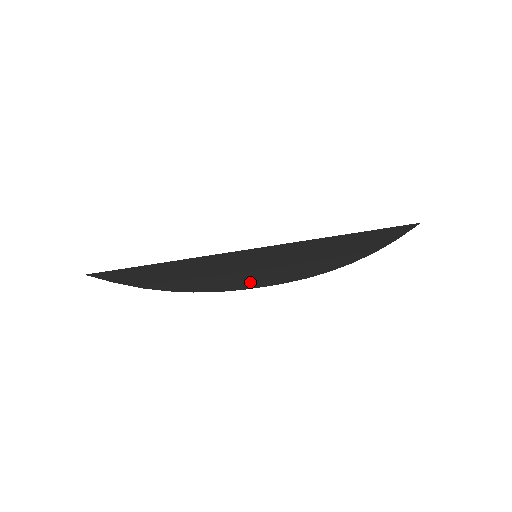
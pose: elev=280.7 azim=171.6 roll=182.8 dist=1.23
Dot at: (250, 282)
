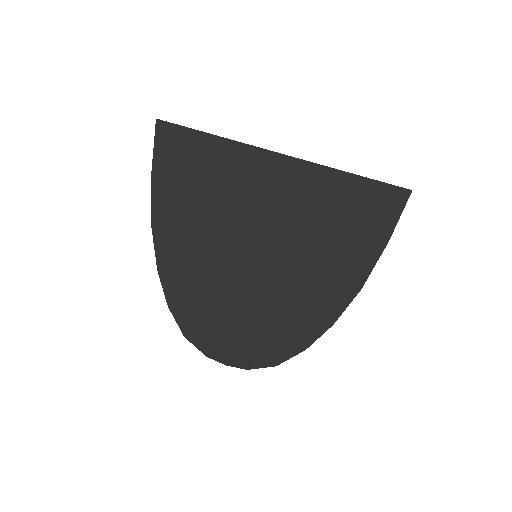
Dot at: (227, 316)
